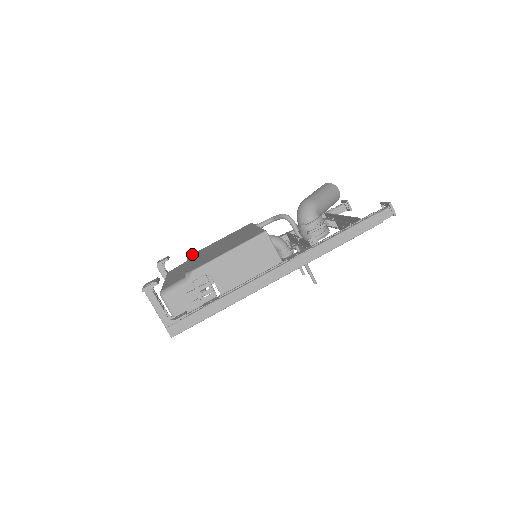
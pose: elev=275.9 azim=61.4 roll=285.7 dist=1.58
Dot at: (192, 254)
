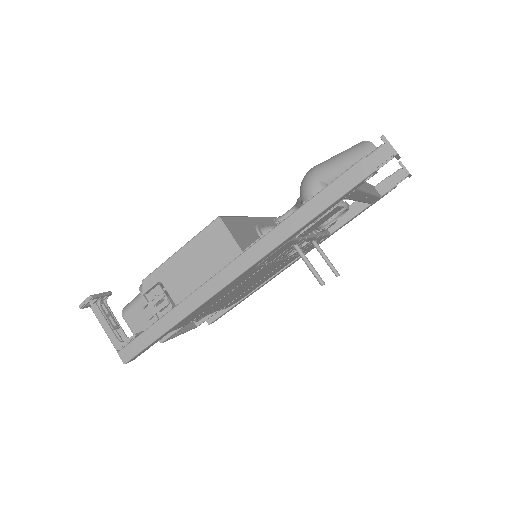
Dot at: occluded
